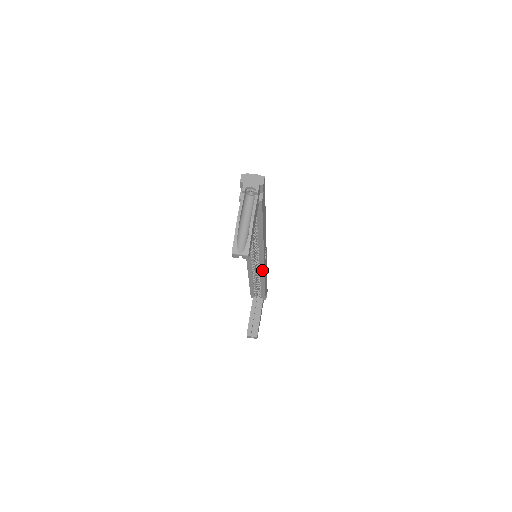
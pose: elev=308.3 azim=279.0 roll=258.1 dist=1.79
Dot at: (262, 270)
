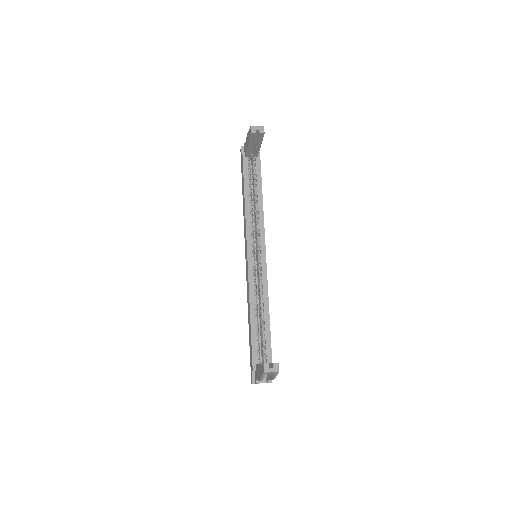
Dot at: (264, 277)
